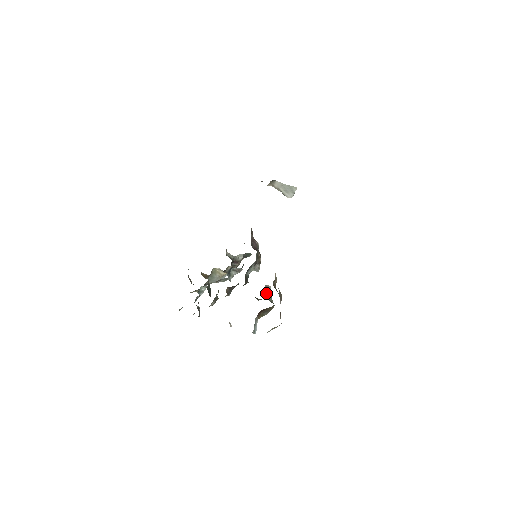
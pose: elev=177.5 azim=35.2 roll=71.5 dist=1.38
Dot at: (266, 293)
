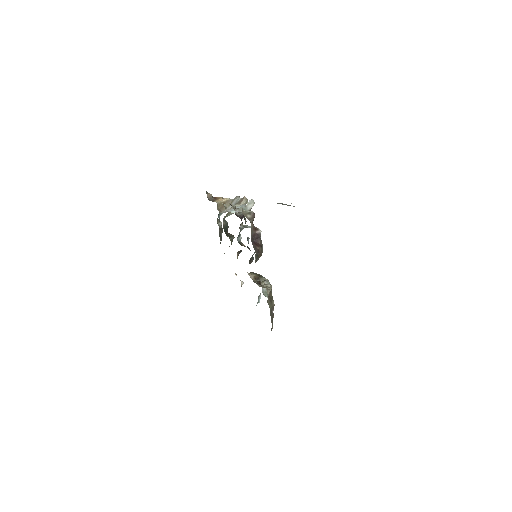
Dot at: occluded
